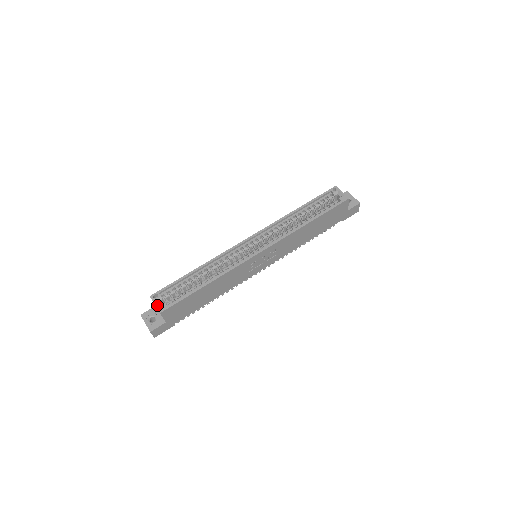
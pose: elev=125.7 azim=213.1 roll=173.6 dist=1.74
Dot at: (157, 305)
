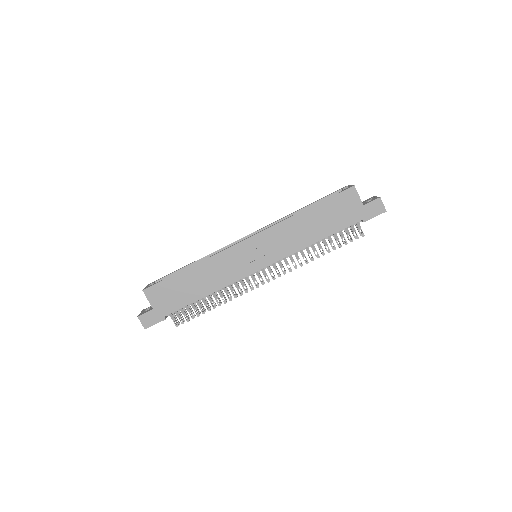
Dot at: (146, 287)
